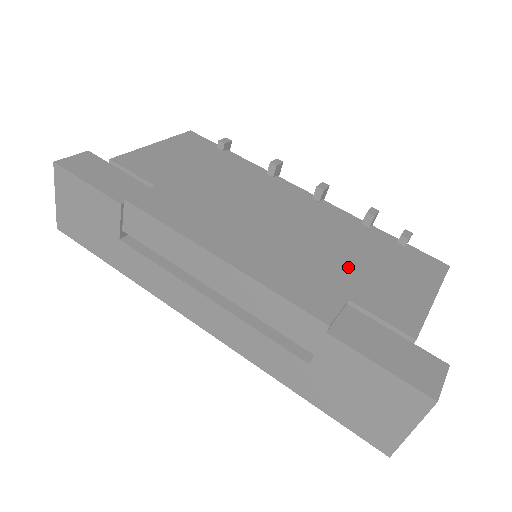
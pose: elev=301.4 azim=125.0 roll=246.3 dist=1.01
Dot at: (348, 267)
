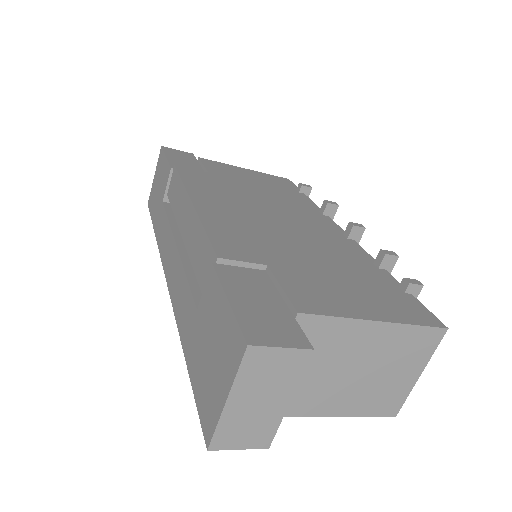
Dot at: (305, 261)
